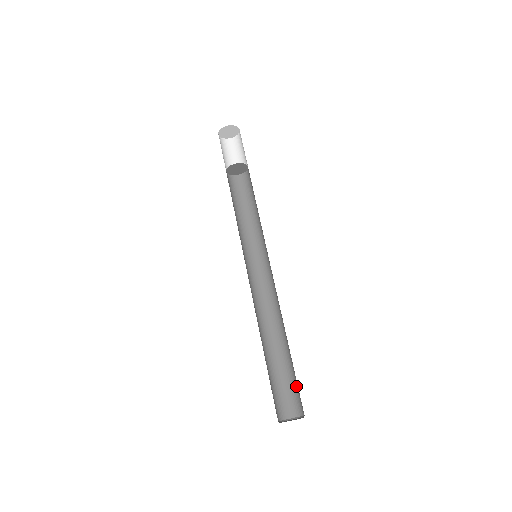
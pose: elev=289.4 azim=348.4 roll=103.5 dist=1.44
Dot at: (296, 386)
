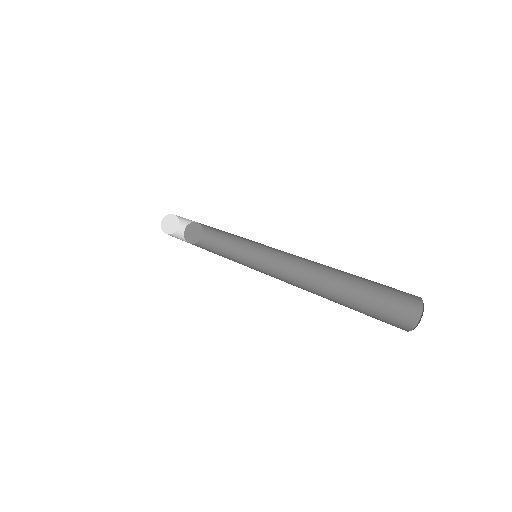
Dot at: (388, 296)
